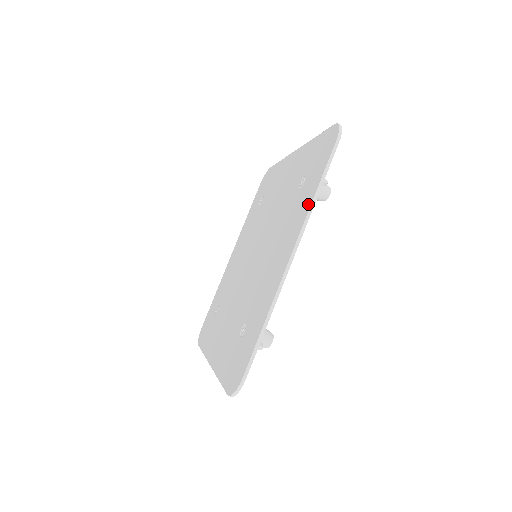
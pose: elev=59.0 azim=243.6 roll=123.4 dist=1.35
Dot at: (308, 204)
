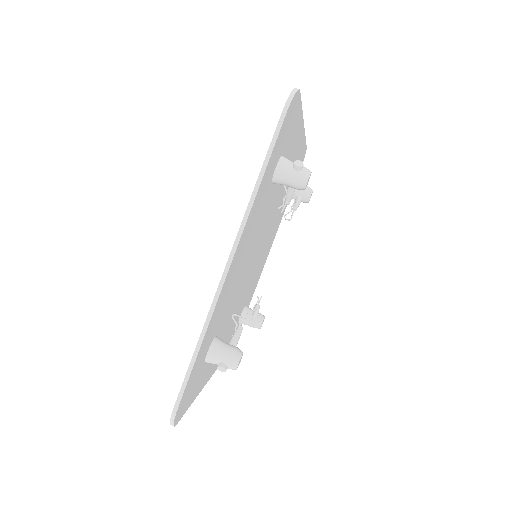
Dot at: occluded
